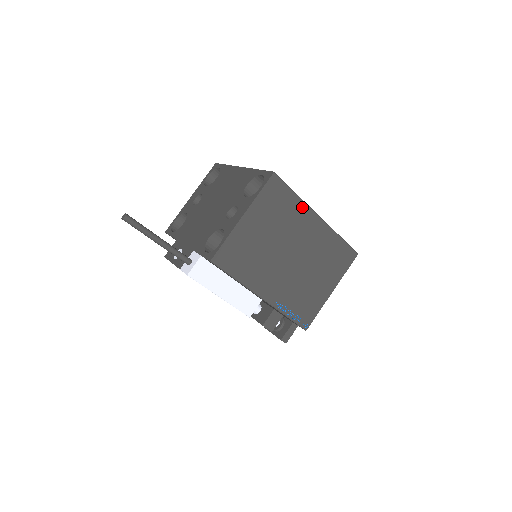
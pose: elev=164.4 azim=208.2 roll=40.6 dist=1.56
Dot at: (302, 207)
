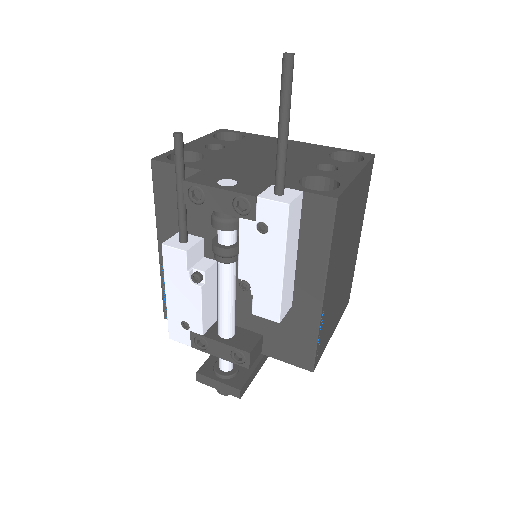
Dot at: (363, 213)
